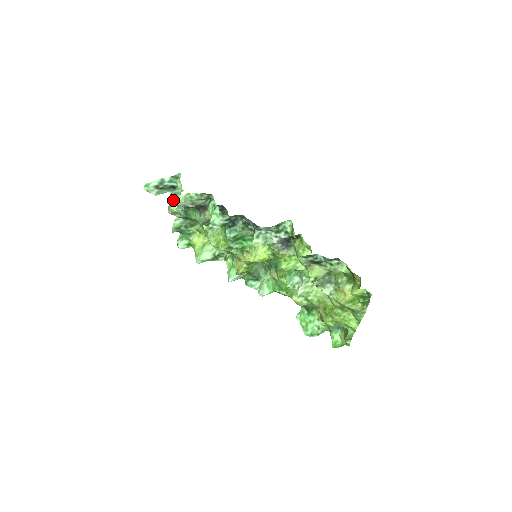
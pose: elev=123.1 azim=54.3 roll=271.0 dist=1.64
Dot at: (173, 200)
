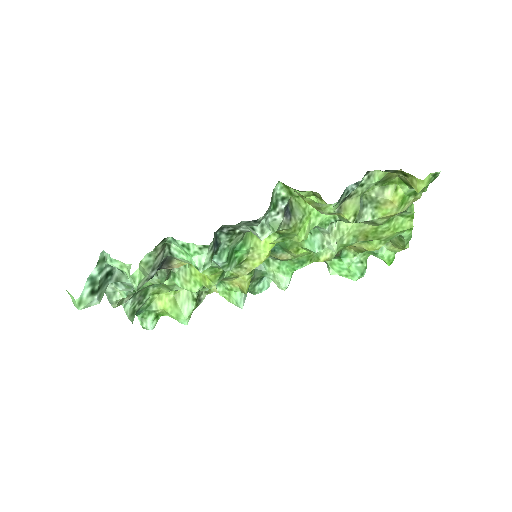
Dot at: (107, 290)
